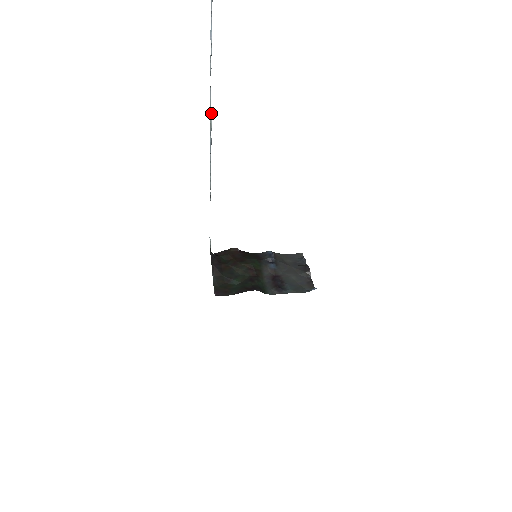
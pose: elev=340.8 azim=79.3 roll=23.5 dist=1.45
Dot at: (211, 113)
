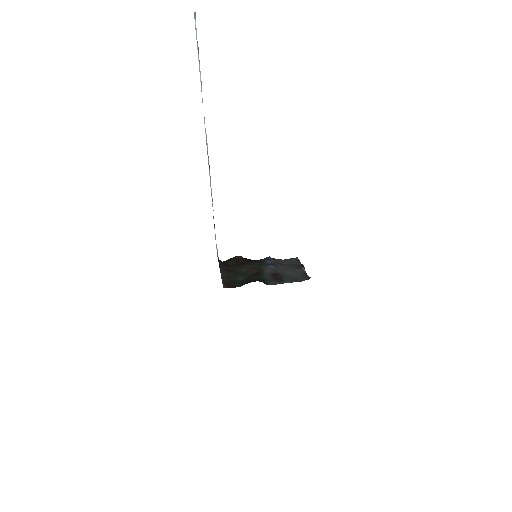
Dot at: (206, 136)
